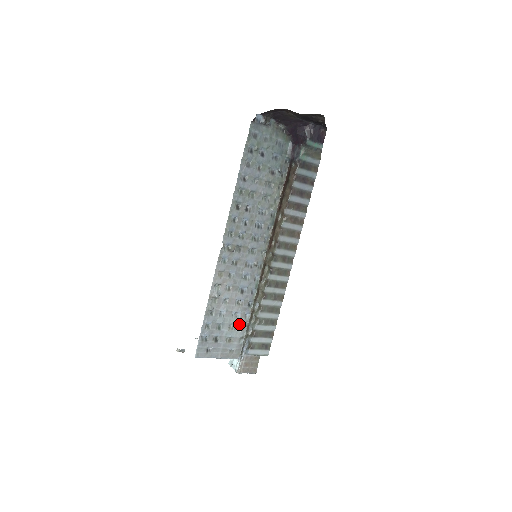
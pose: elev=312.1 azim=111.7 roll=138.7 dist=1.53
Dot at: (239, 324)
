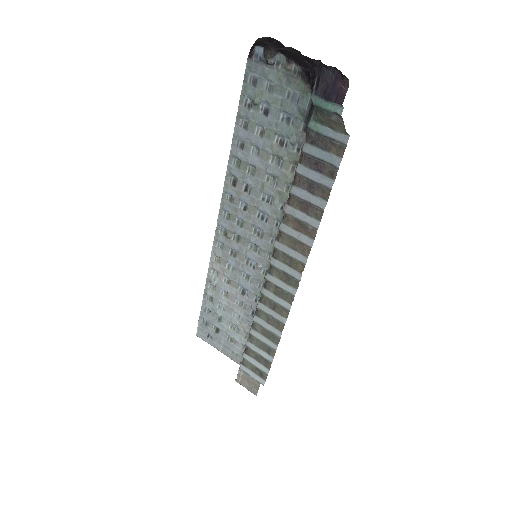
Dot at: (241, 328)
